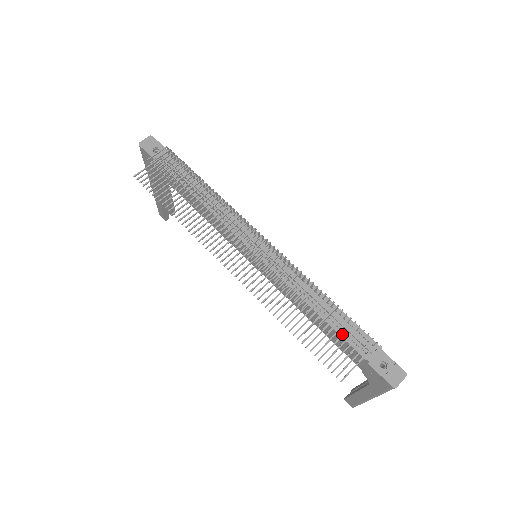
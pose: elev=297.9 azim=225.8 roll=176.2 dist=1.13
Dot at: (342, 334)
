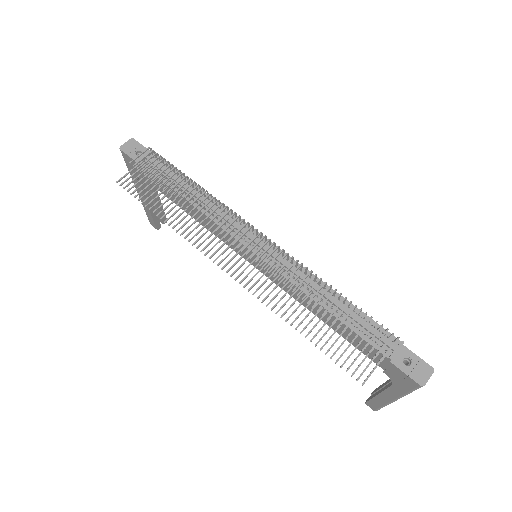
Dot at: (359, 332)
